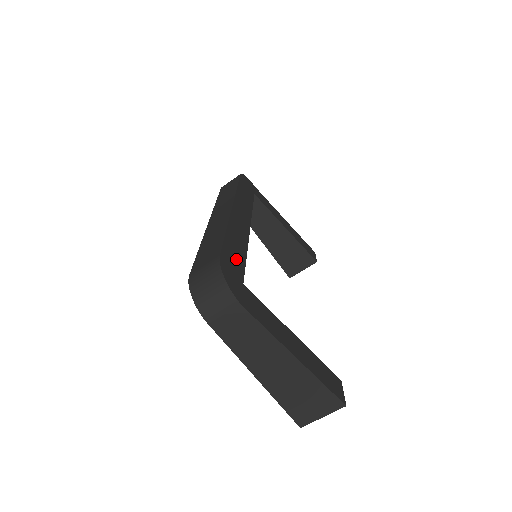
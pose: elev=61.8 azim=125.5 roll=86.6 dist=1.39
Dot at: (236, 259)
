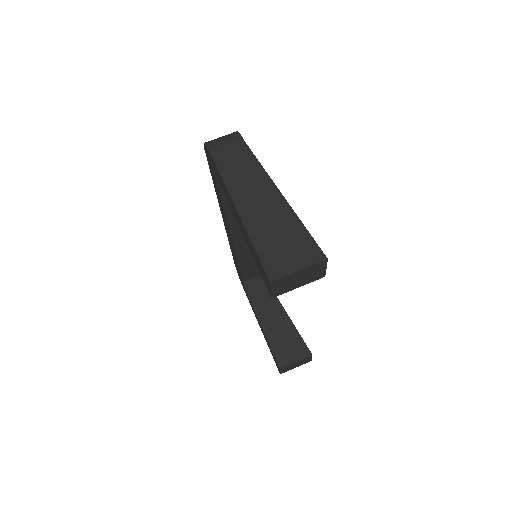
Dot at: occluded
